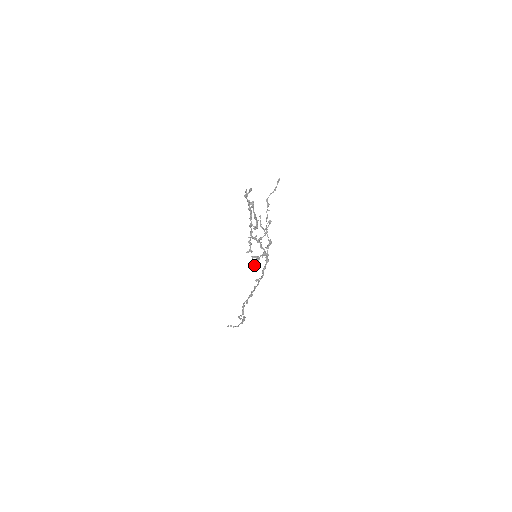
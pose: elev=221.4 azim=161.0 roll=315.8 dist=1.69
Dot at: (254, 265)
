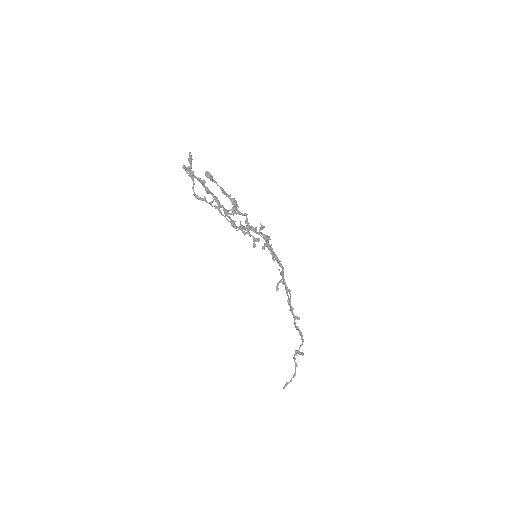
Dot at: (274, 255)
